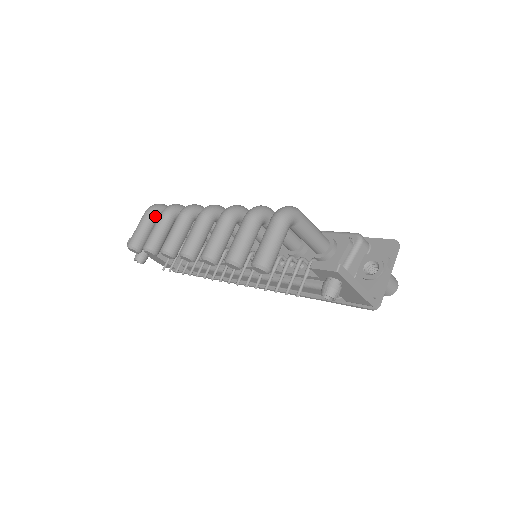
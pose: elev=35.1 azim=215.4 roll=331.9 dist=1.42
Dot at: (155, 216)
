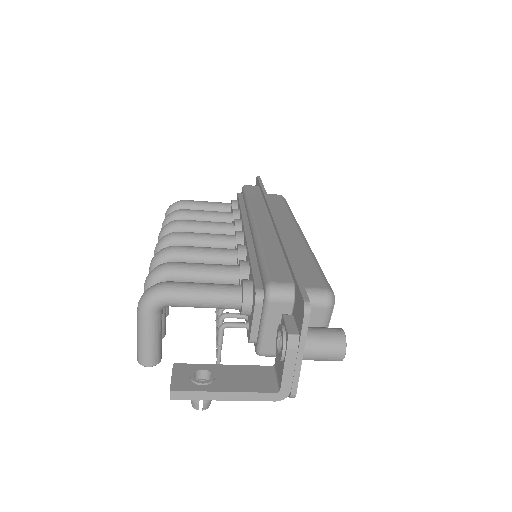
Dot at: occluded
